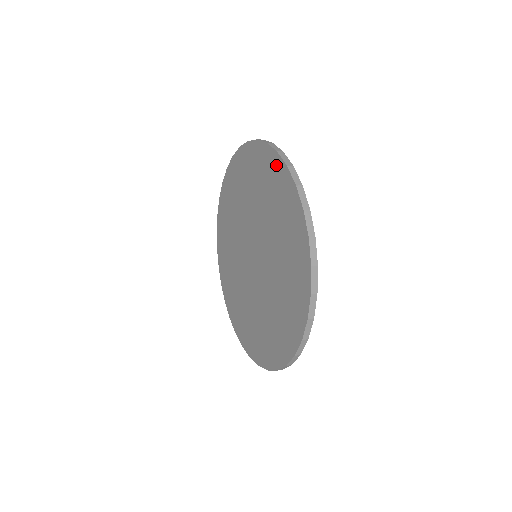
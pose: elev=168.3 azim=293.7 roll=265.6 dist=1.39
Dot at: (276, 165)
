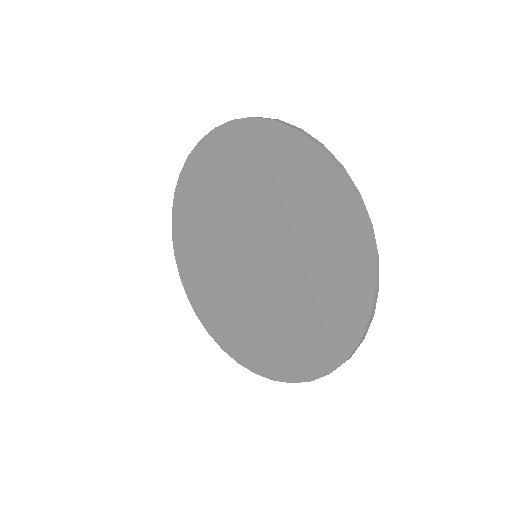
Dot at: (356, 235)
